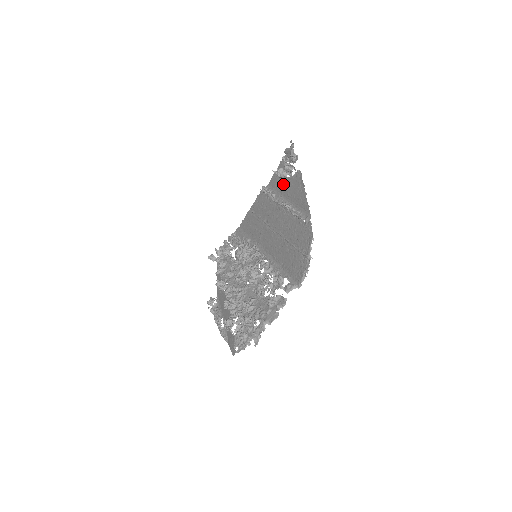
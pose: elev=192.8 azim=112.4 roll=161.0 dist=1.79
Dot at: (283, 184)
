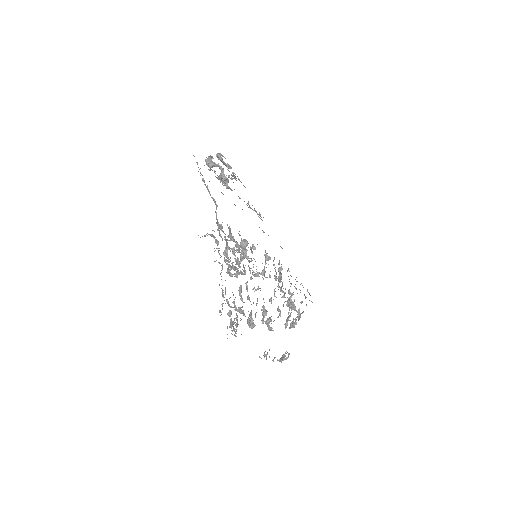
Dot at: occluded
